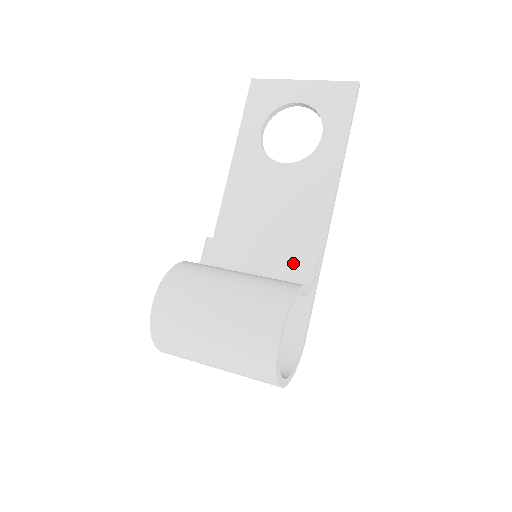
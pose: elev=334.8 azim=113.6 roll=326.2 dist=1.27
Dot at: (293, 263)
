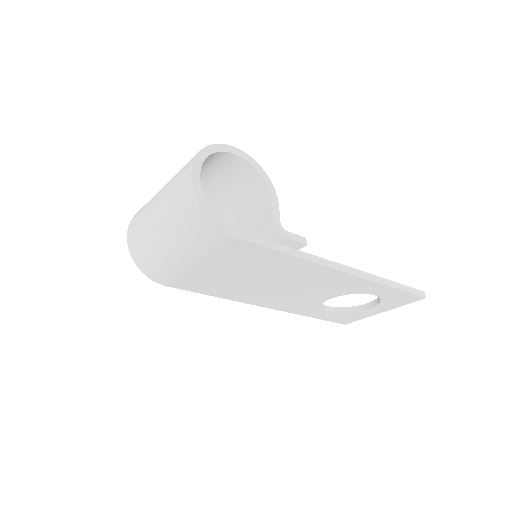
Dot at: occluded
